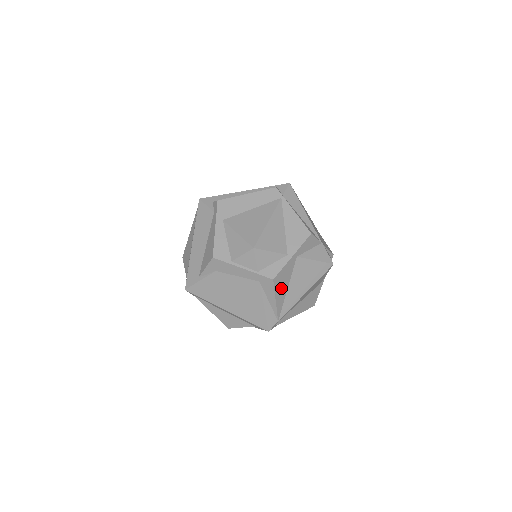
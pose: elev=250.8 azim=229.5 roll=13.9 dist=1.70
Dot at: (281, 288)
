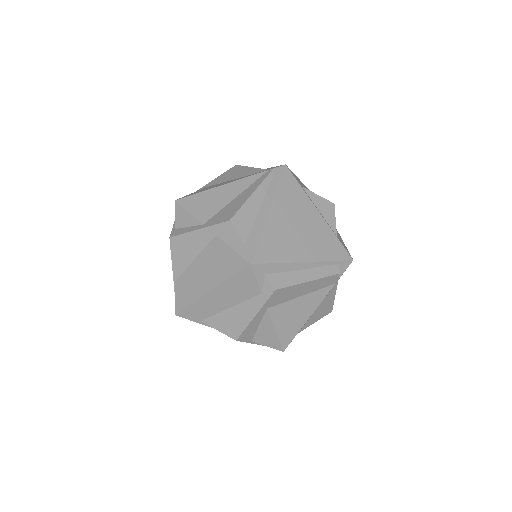
Dot at: occluded
